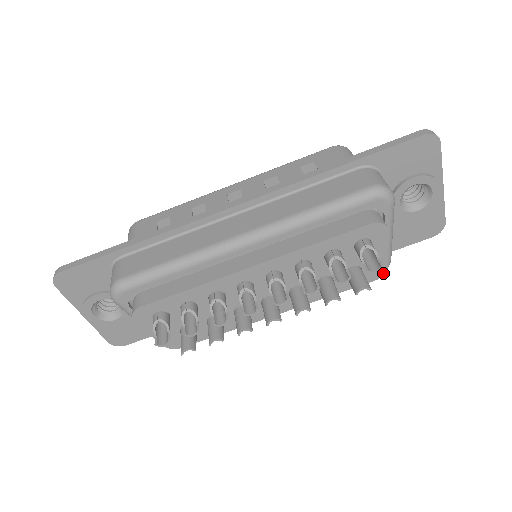
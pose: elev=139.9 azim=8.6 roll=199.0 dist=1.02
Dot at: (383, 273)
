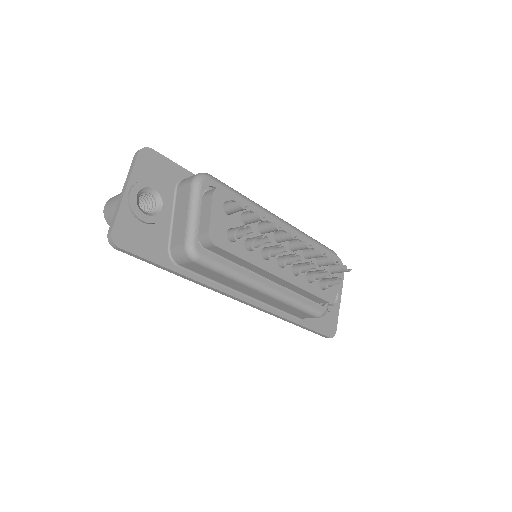
Dot at: (333, 300)
